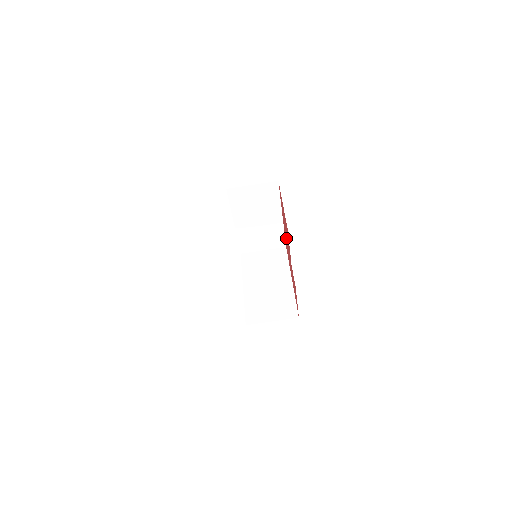
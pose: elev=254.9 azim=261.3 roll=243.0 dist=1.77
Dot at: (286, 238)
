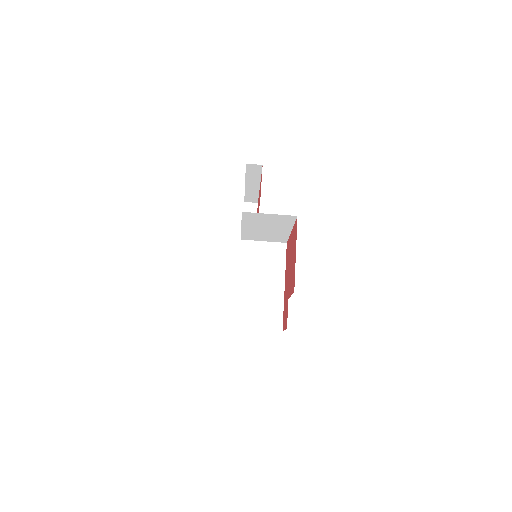
Dot at: occluded
